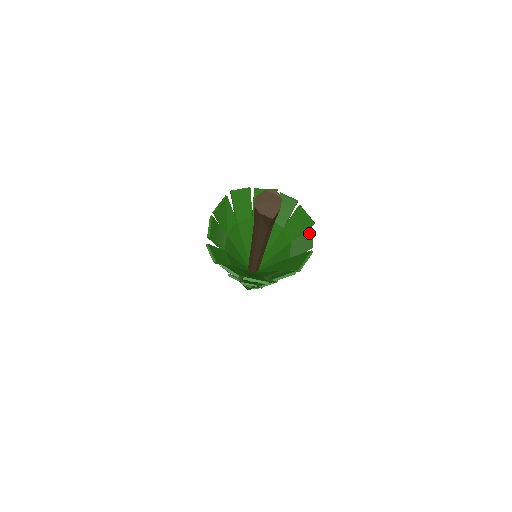
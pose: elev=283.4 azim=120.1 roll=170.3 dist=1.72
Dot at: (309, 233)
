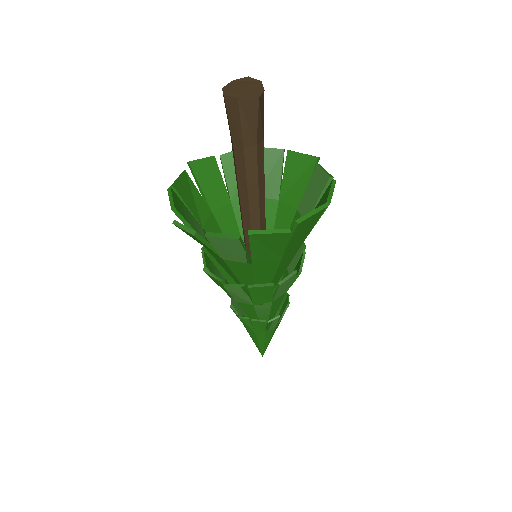
Dot at: (318, 170)
